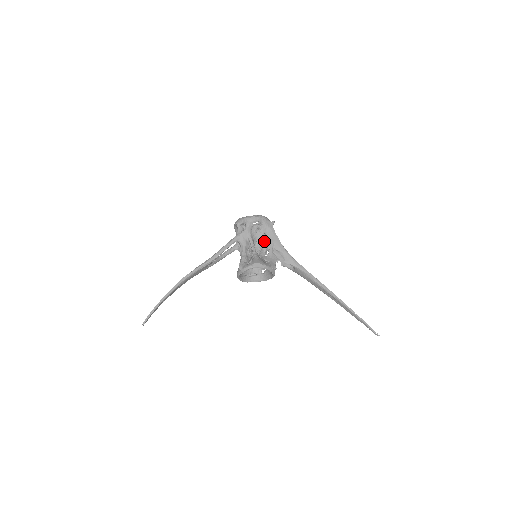
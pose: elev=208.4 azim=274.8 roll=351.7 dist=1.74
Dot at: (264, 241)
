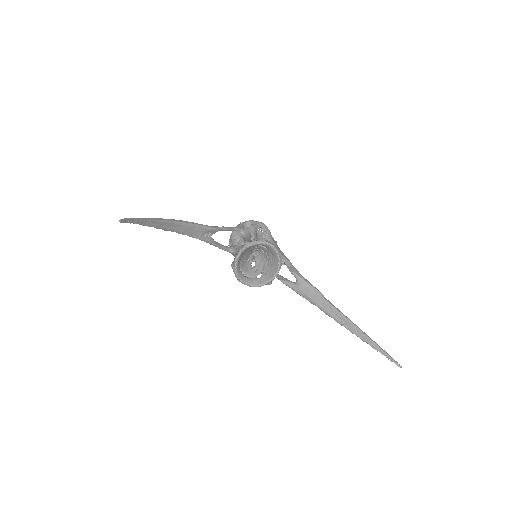
Dot at: occluded
